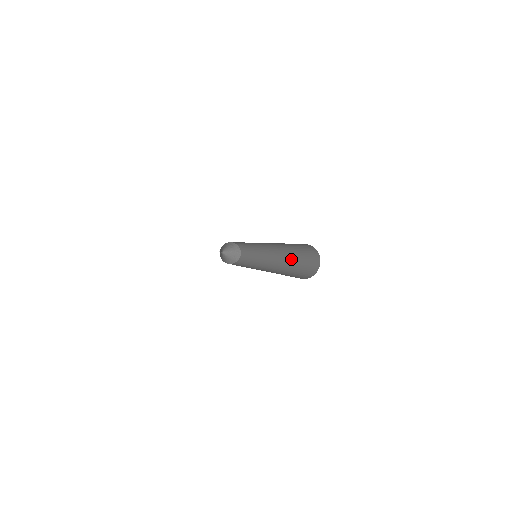
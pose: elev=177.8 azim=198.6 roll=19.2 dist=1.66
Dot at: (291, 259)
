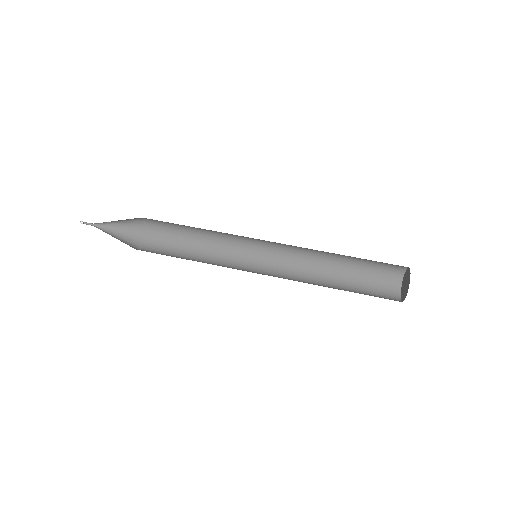
Dot at: occluded
